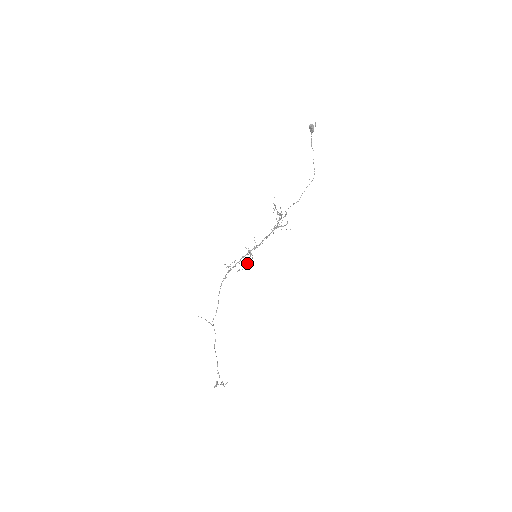
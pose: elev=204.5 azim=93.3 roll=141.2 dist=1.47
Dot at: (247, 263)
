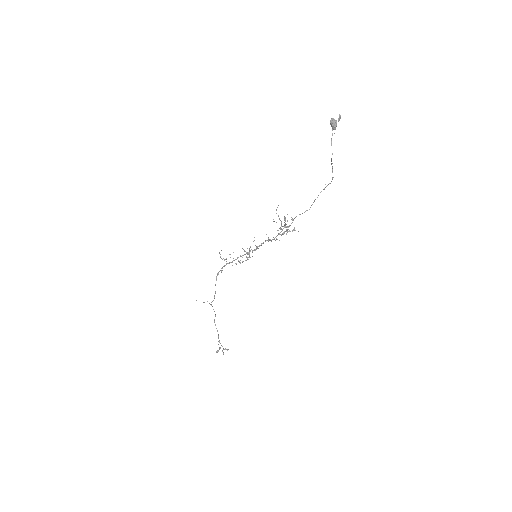
Dot at: (246, 260)
